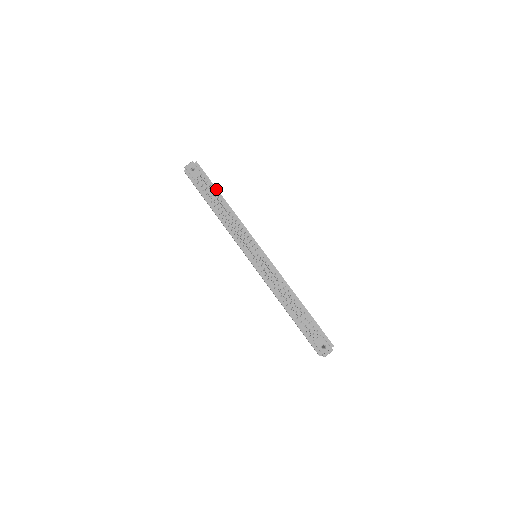
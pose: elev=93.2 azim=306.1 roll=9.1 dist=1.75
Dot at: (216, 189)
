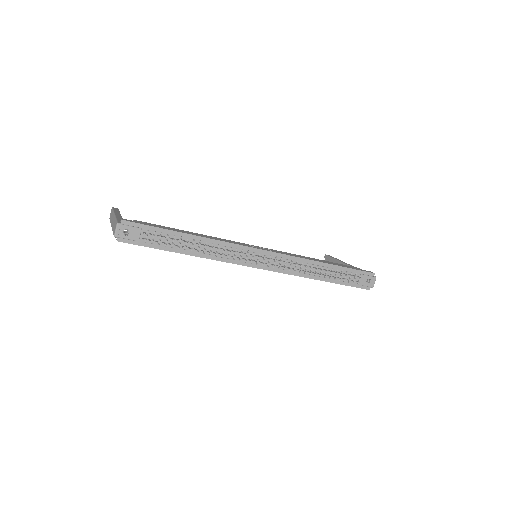
Dot at: (171, 231)
